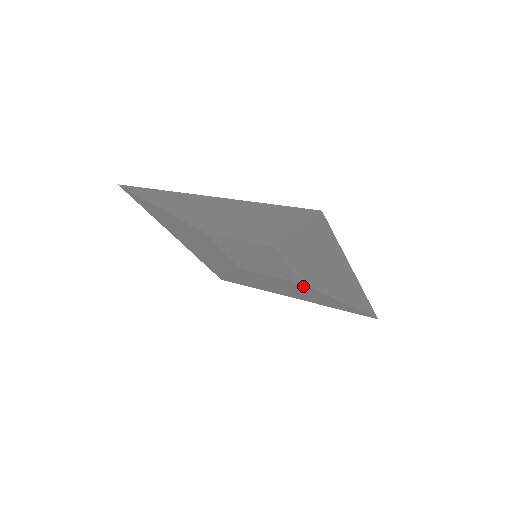
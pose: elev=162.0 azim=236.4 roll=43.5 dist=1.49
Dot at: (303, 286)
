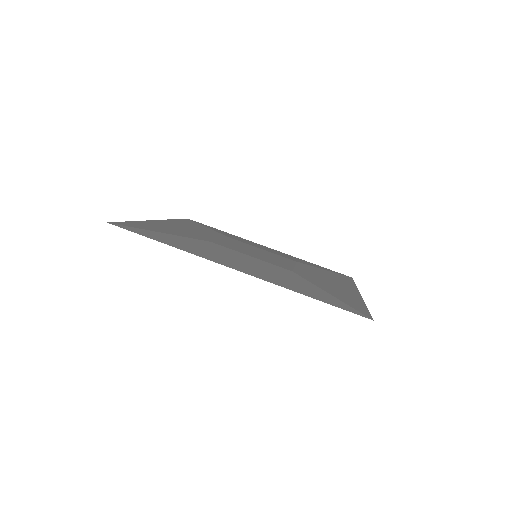
Dot at: occluded
